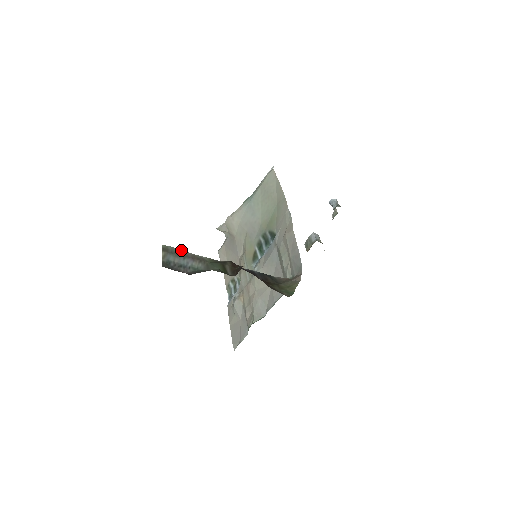
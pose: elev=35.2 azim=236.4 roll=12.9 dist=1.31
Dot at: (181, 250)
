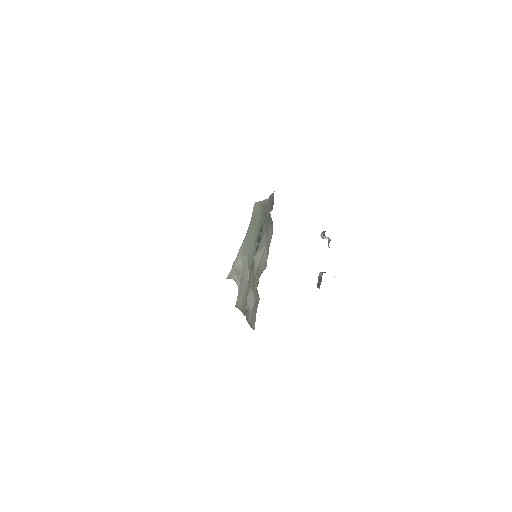
Dot at: occluded
